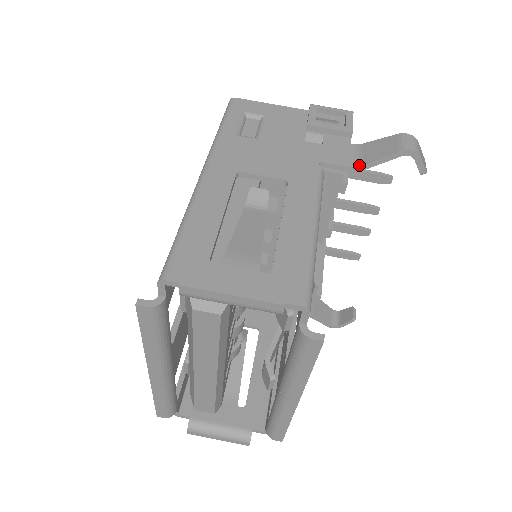
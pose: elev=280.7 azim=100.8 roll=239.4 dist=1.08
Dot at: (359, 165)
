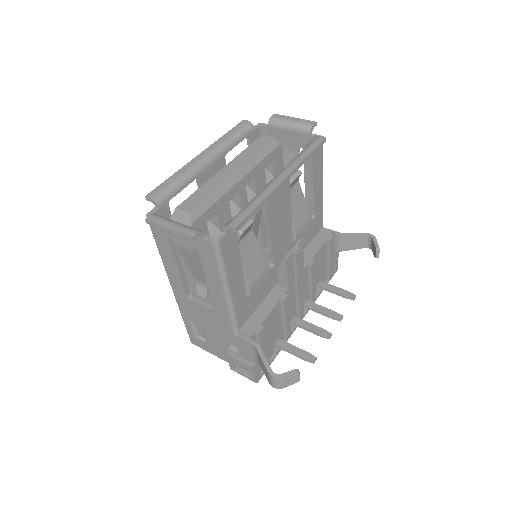
Dot at: (342, 233)
